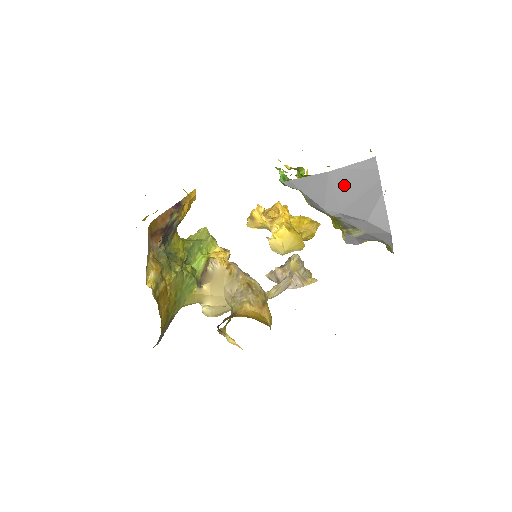
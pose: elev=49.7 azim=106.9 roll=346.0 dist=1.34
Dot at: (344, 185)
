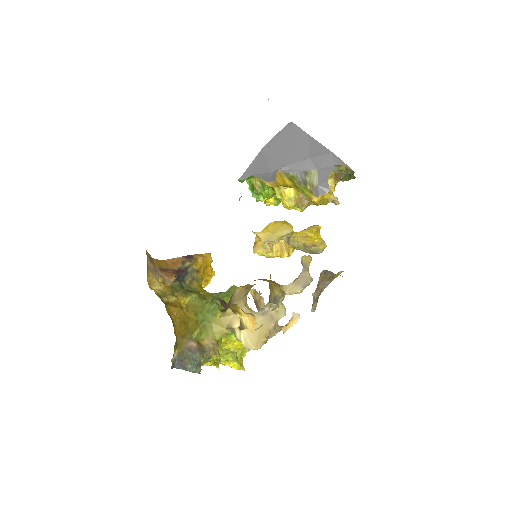
Dot at: (277, 149)
